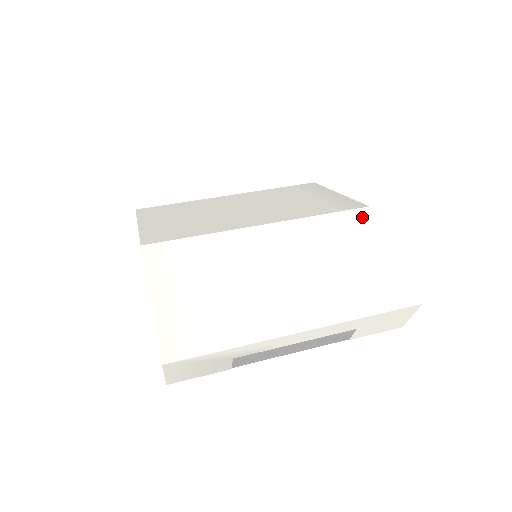
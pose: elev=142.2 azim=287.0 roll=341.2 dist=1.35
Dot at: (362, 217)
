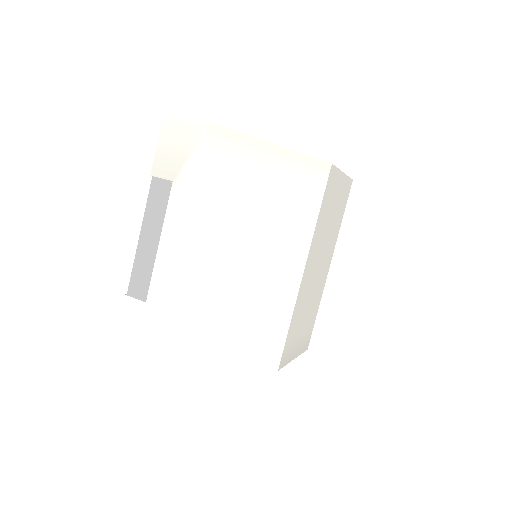
Dot at: (331, 178)
